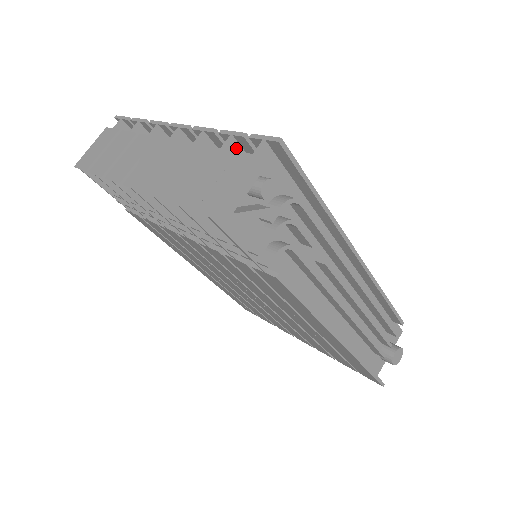
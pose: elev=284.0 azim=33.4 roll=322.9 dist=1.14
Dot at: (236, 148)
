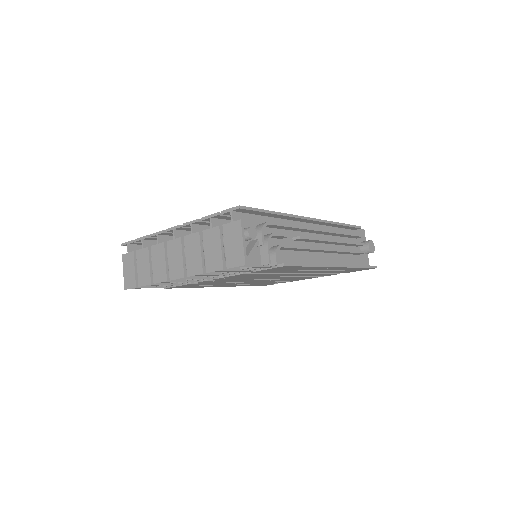
Dot at: (217, 221)
